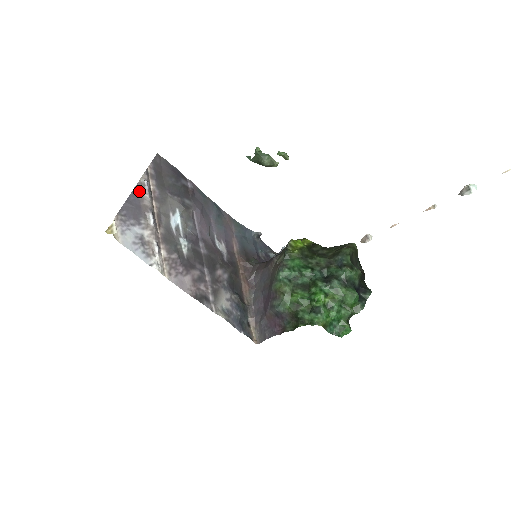
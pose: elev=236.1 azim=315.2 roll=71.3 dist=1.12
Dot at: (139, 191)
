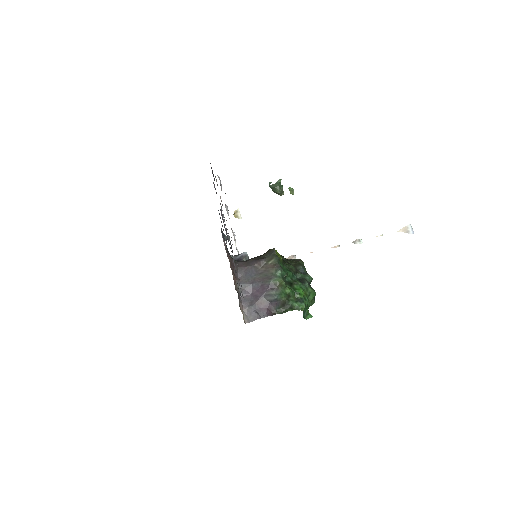
Dot at: (220, 185)
